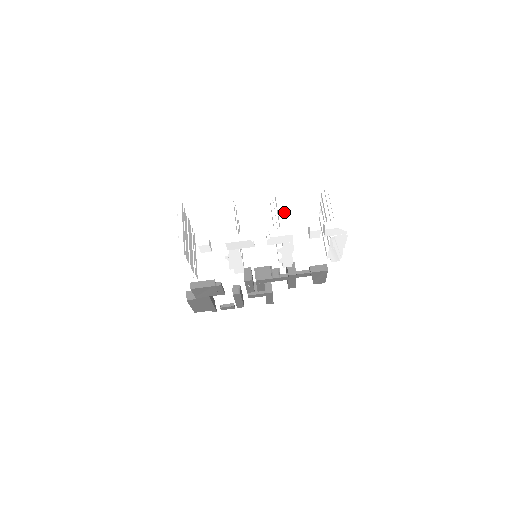
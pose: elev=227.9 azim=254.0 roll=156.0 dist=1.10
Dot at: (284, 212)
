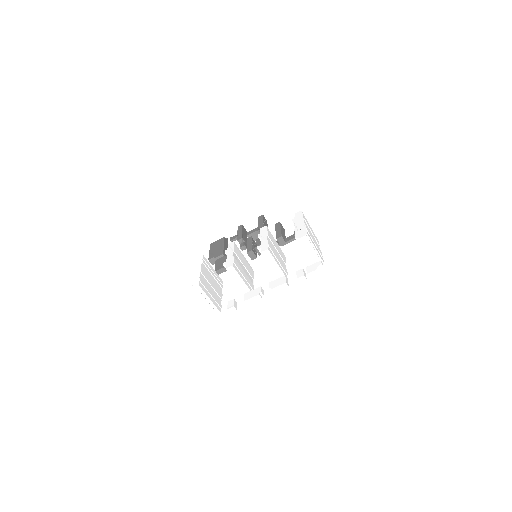
Dot at: (273, 262)
